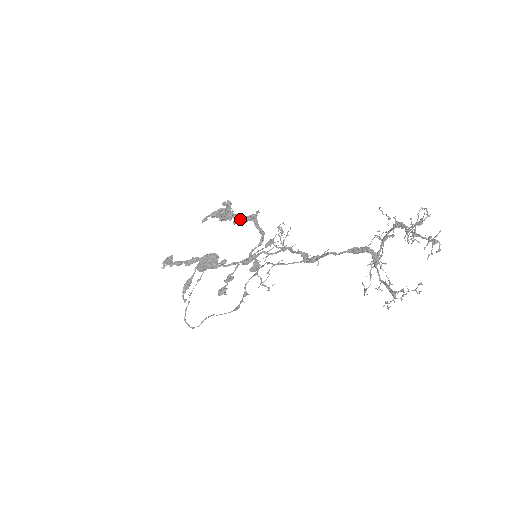
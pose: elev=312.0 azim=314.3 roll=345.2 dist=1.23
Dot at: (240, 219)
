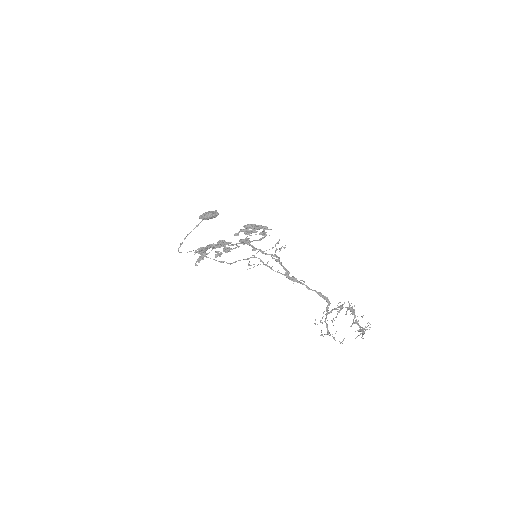
Dot at: occluded
